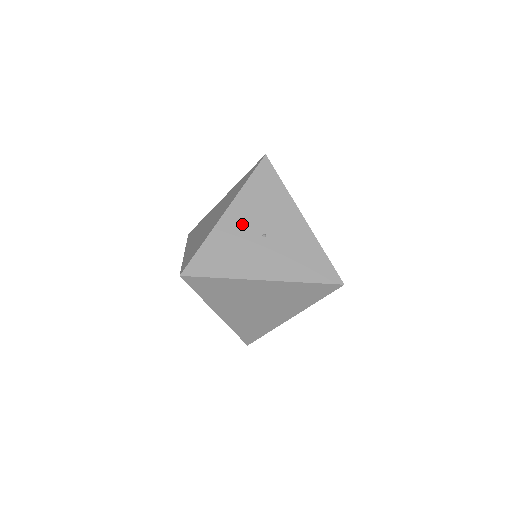
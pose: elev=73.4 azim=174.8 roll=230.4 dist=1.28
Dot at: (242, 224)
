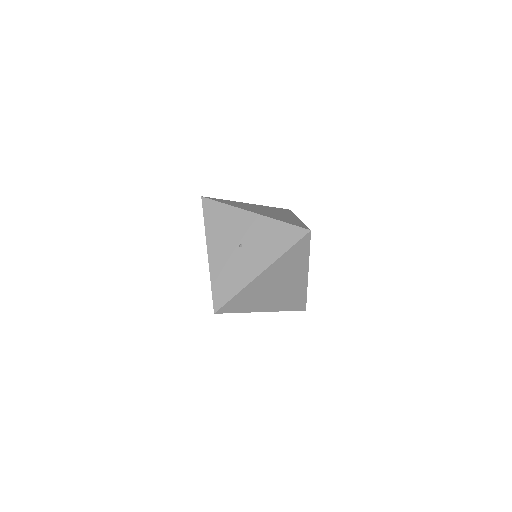
Dot at: (223, 251)
